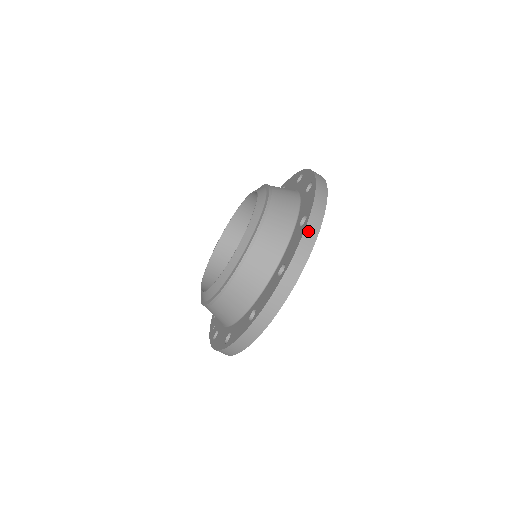
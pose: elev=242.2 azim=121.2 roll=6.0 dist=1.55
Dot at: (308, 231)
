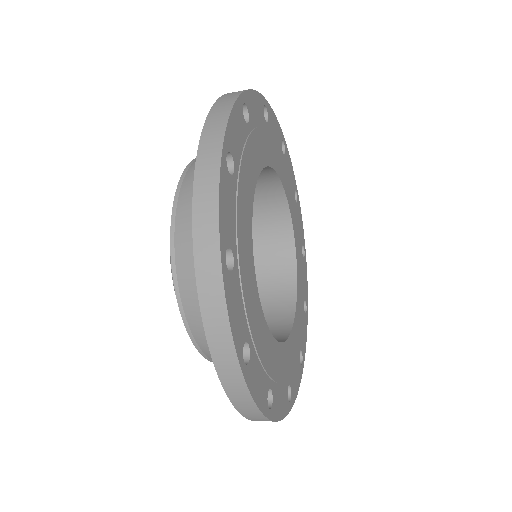
Dot at: (230, 389)
